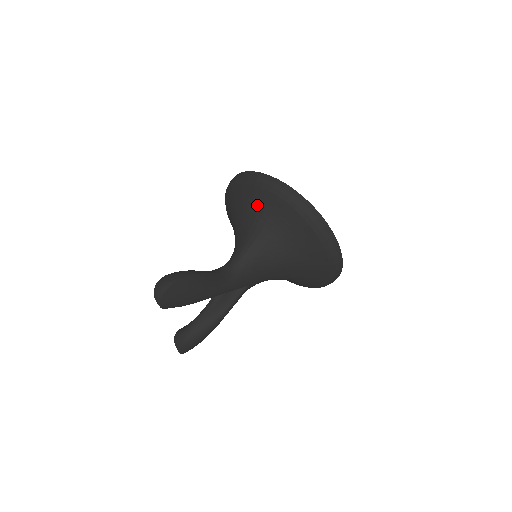
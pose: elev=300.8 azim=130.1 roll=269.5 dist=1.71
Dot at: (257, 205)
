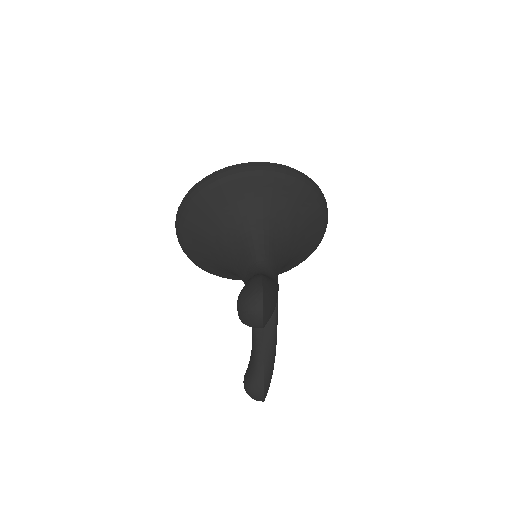
Dot at: (234, 201)
